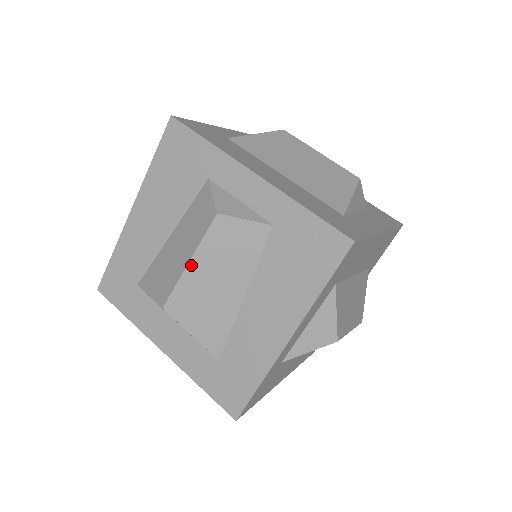
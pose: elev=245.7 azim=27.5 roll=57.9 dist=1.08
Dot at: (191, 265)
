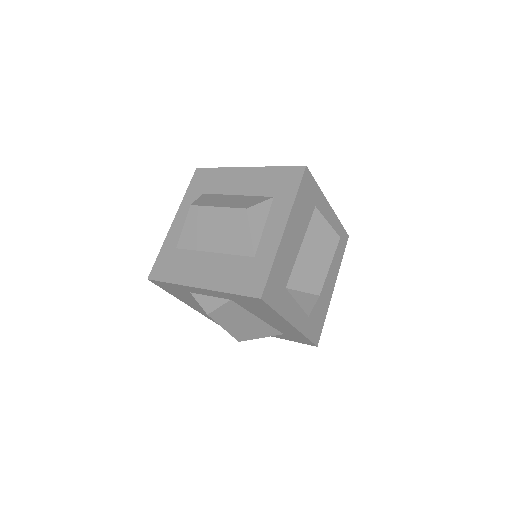
Dot at: (226, 329)
